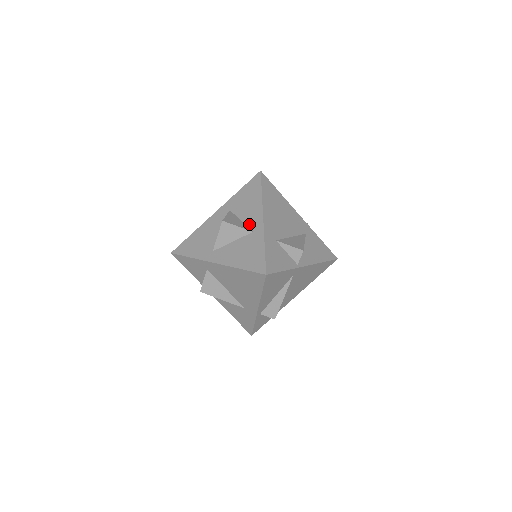
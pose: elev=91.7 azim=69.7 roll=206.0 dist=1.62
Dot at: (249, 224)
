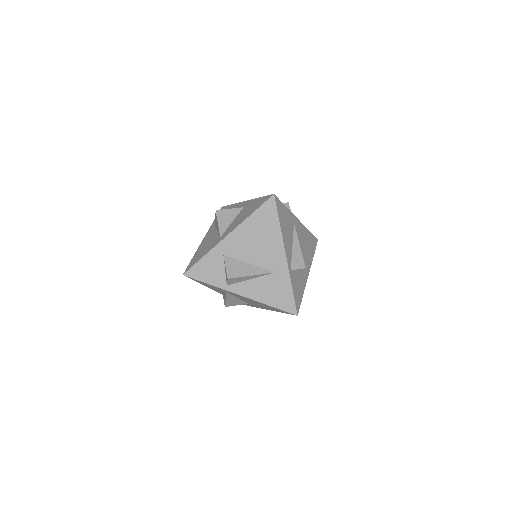
Dot at: occluded
